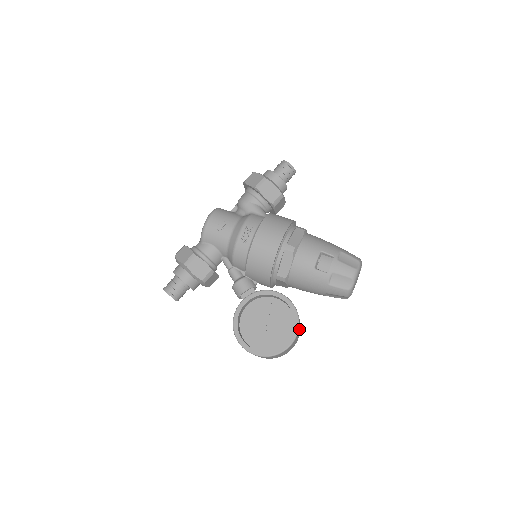
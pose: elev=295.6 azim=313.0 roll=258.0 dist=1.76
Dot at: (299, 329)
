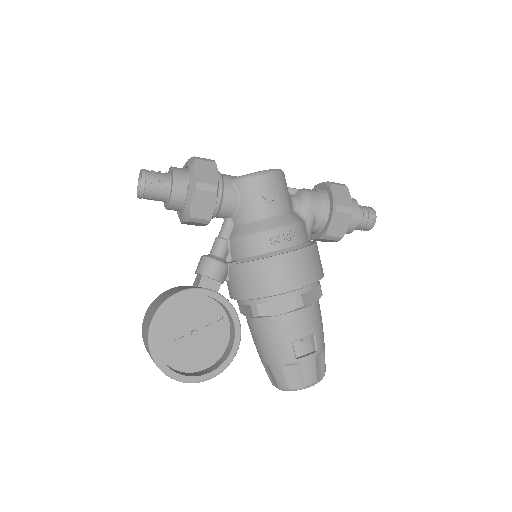
Dot at: occluded
